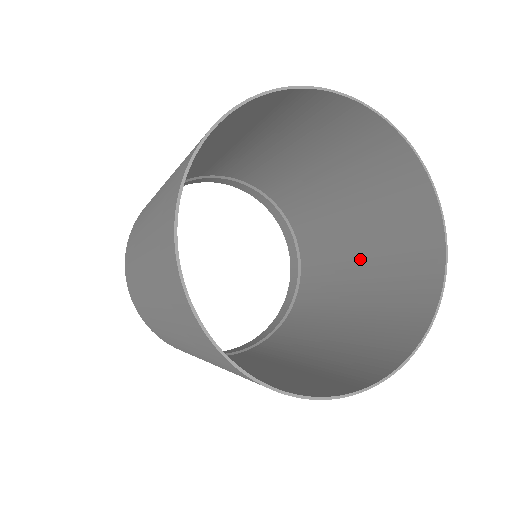
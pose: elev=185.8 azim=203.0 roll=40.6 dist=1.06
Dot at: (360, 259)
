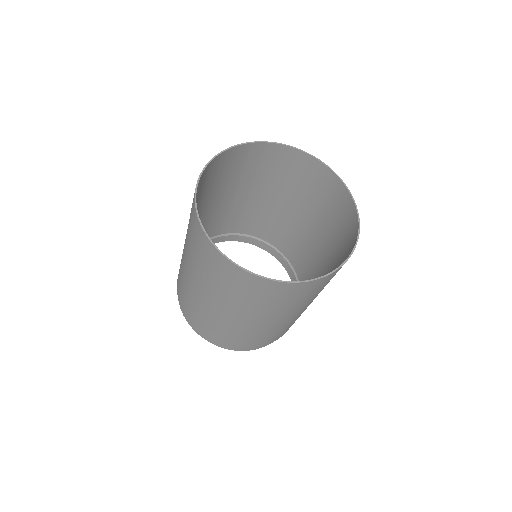
Dot at: occluded
